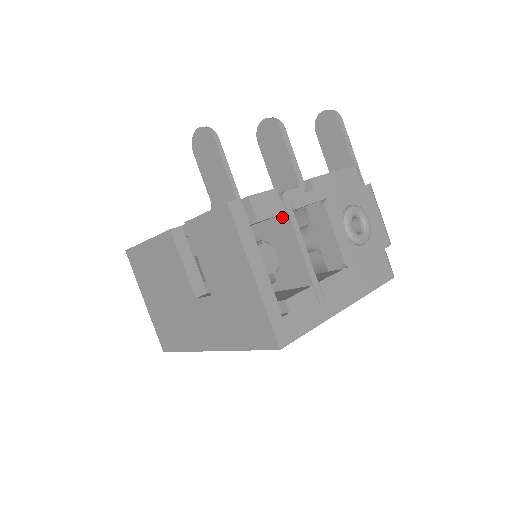
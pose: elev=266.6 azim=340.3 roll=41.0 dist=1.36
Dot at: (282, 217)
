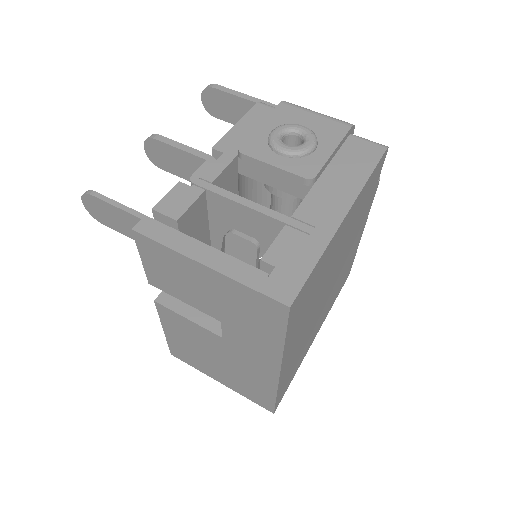
Dot at: (210, 198)
